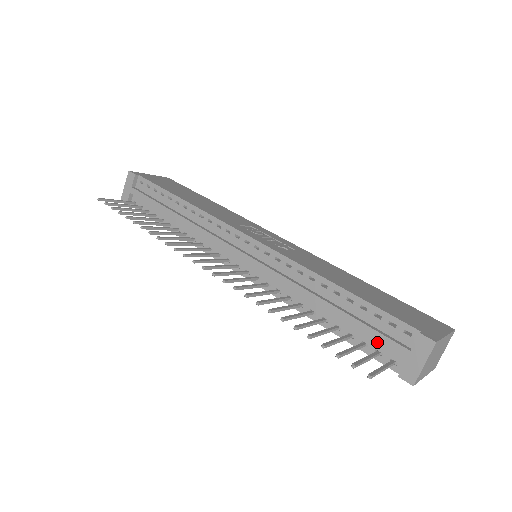
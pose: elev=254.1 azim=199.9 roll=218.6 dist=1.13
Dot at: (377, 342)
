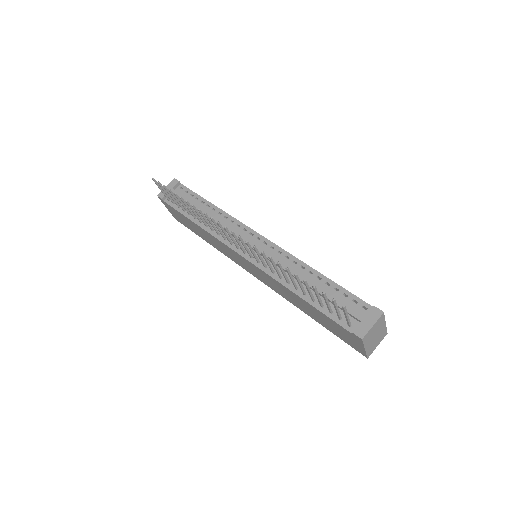
Dot at: (341, 312)
